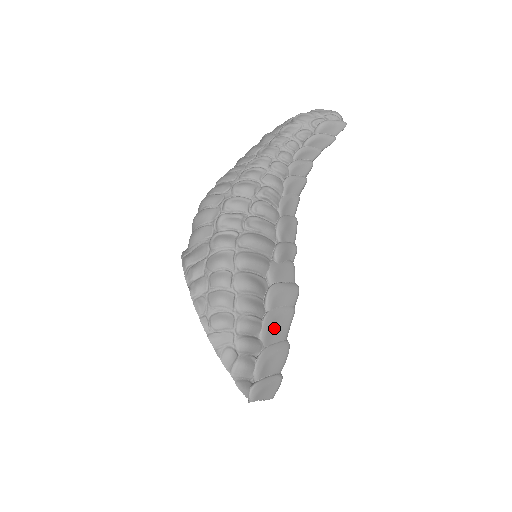
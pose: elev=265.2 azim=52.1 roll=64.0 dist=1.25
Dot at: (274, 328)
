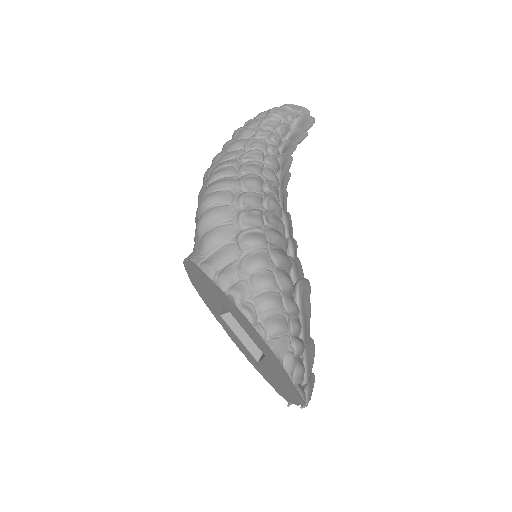
Dot at: (306, 326)
